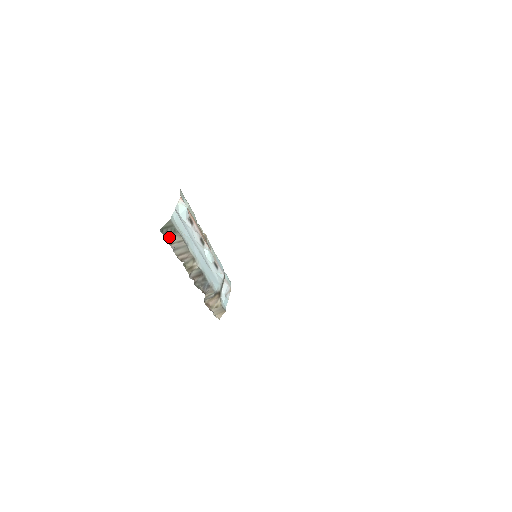
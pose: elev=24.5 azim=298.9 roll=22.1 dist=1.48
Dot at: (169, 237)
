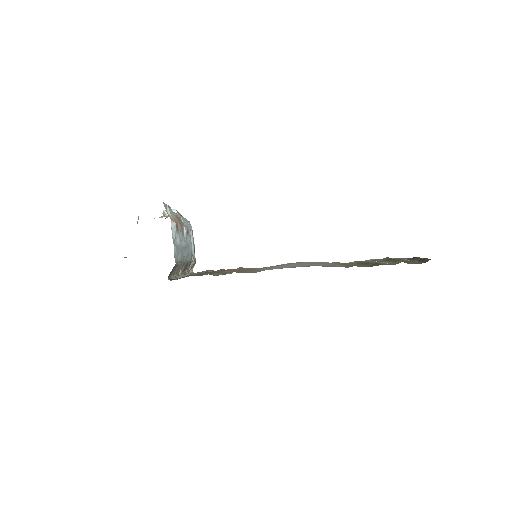
Dot at: (172, 273)
